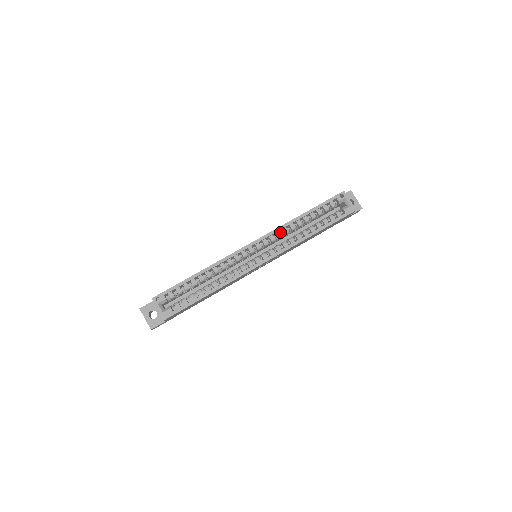
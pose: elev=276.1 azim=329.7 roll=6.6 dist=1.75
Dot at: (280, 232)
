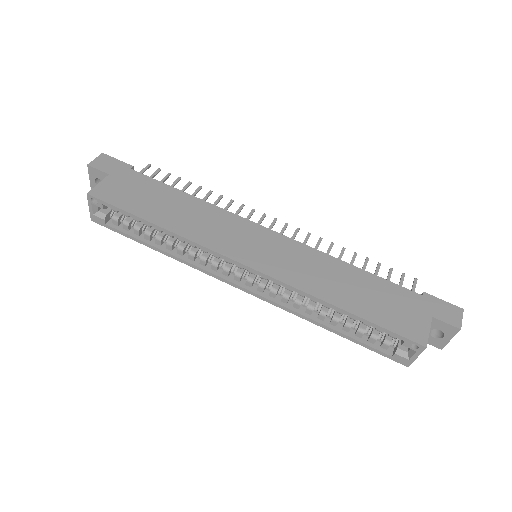
Dot at: (306, 274)
